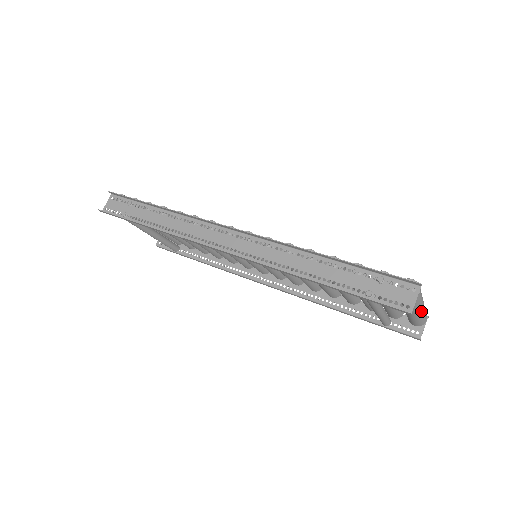
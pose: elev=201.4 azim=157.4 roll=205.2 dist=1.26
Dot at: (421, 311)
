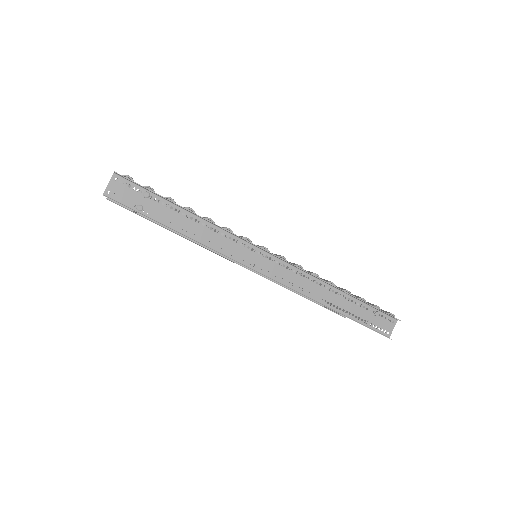
Dot at: occluded
